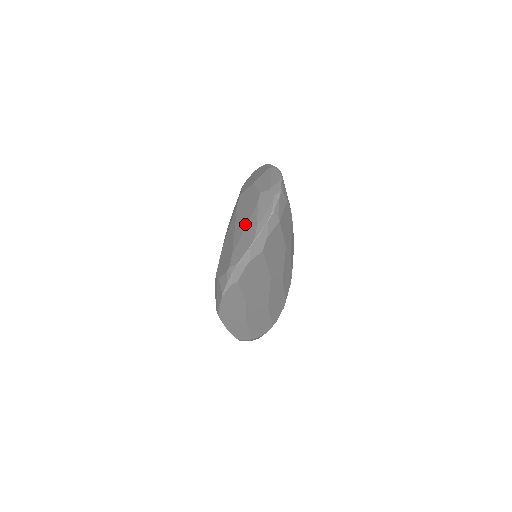
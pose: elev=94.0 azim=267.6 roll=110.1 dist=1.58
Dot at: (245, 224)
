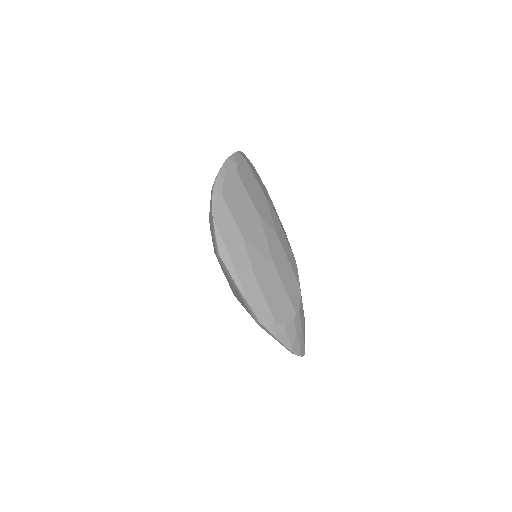
Dot at: occluded
